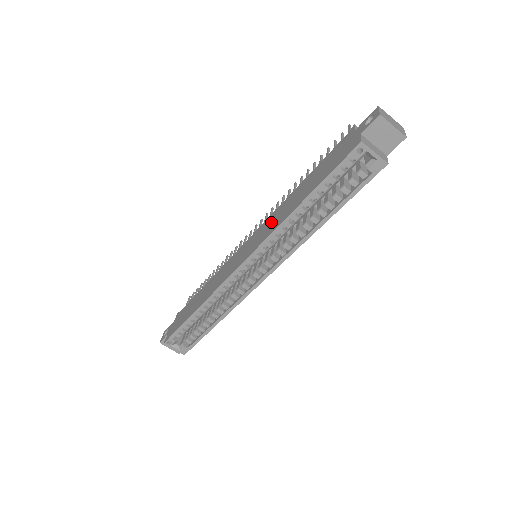
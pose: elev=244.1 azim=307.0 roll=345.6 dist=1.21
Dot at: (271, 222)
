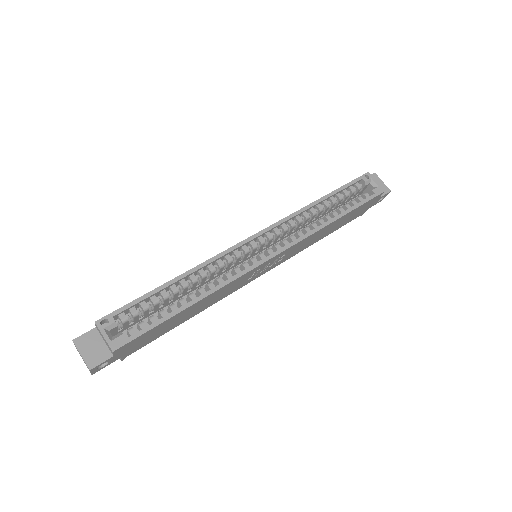
Dot at: occluded
